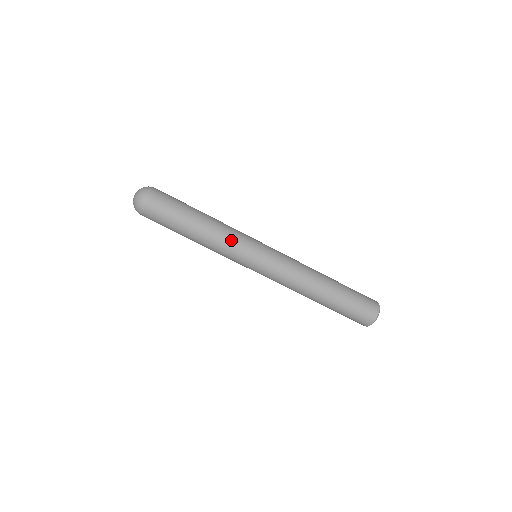
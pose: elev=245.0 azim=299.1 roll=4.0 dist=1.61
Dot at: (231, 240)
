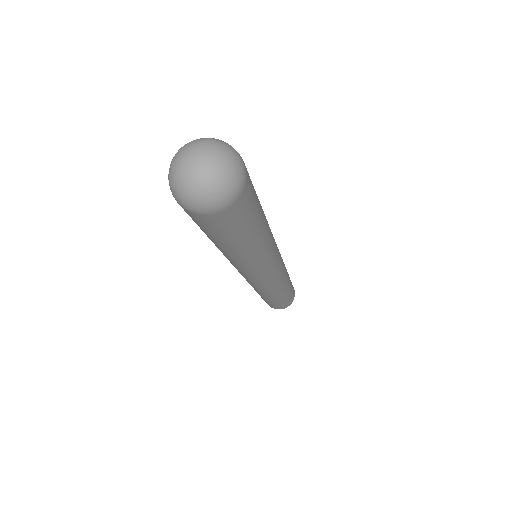
Dot at: (272, 247)
